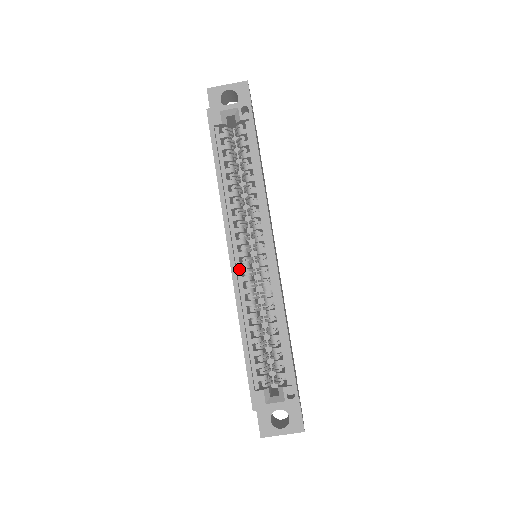
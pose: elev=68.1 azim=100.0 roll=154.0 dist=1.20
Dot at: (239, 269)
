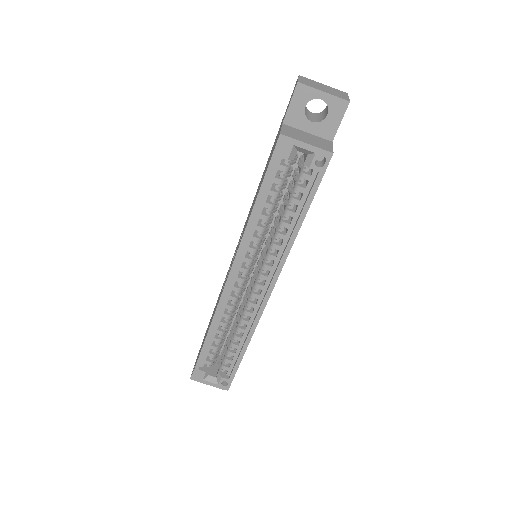
Dot at: (231, 289)
